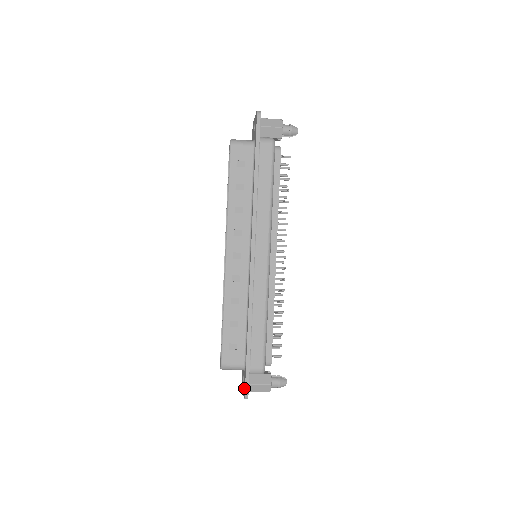
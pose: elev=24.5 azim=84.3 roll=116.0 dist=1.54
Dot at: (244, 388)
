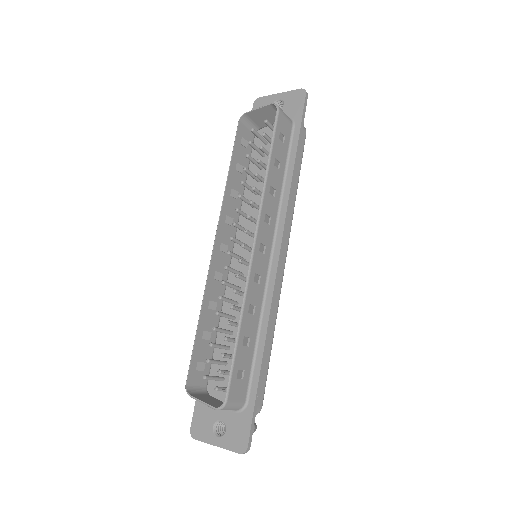
Dot at: (240, 437)
